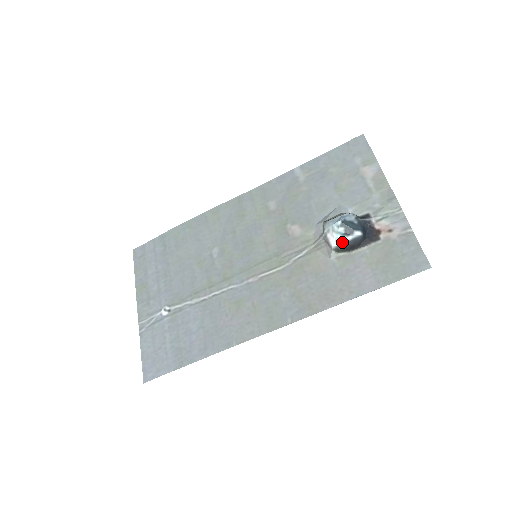
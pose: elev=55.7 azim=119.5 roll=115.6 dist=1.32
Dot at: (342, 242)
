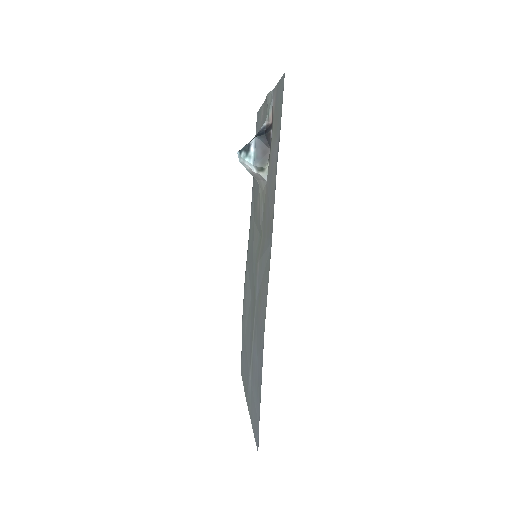
Dot at: (252, 159)
